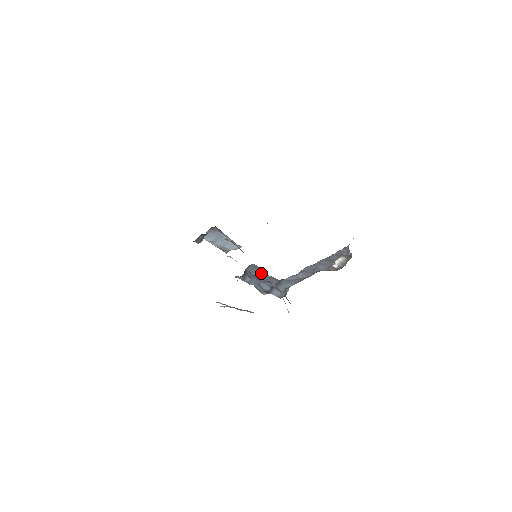
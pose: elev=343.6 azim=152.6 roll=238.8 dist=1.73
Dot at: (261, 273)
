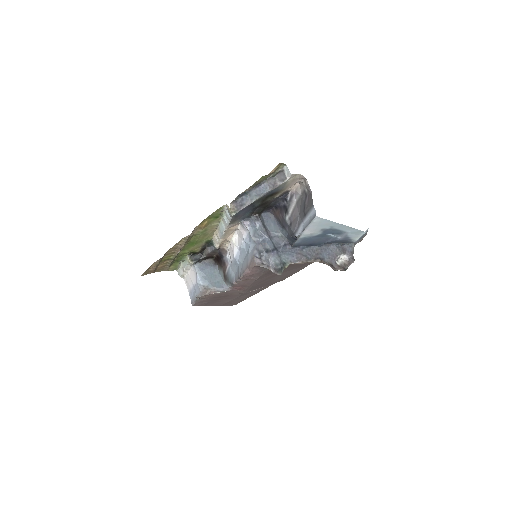
Dot at: (272, 227)
